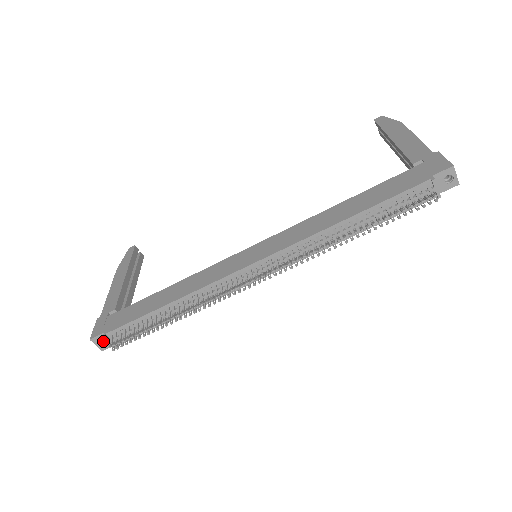
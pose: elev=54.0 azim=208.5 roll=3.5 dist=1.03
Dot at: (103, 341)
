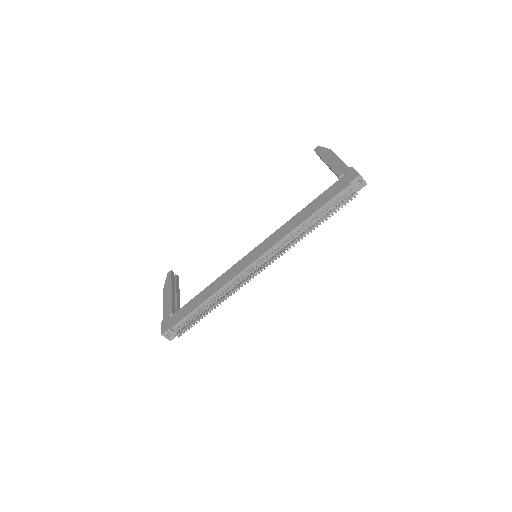
Dot at: (170, 334)
